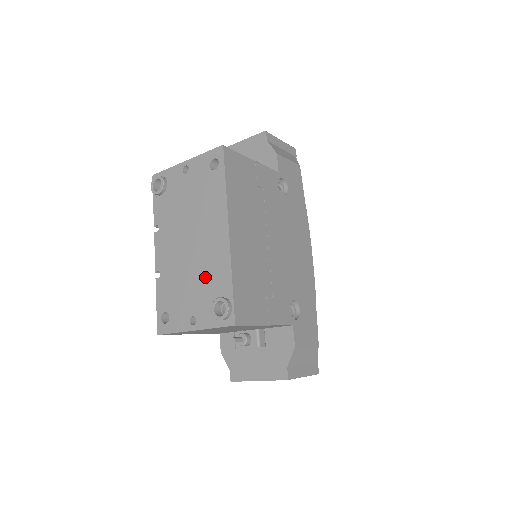
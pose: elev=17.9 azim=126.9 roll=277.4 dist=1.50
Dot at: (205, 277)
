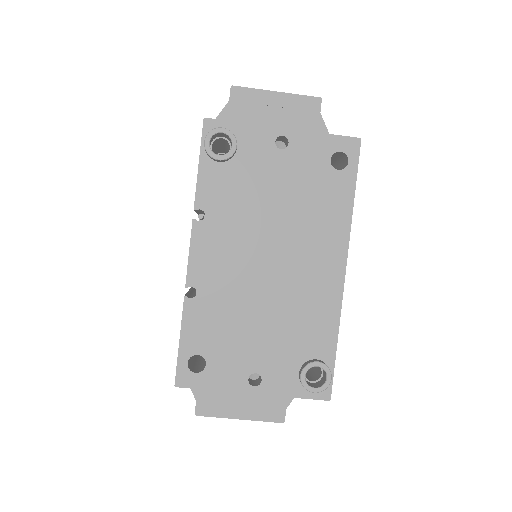
Dot at: (290, 323)
